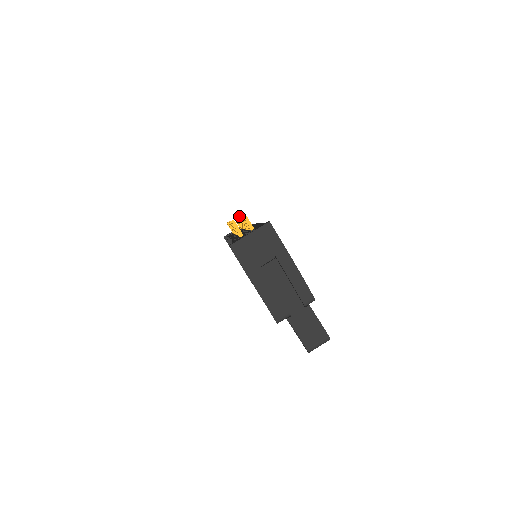
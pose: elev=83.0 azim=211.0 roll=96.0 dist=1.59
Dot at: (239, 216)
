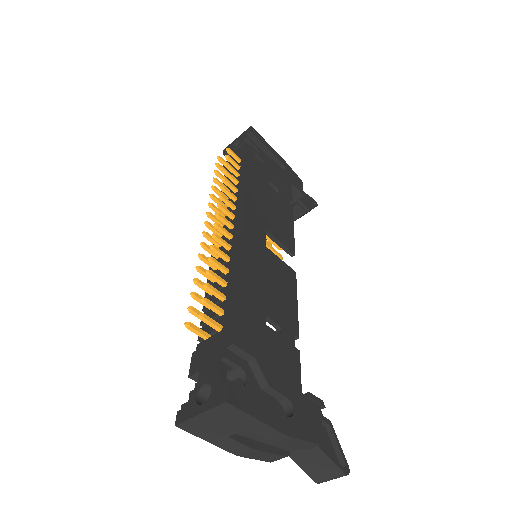
Dot at: (212, 236)
